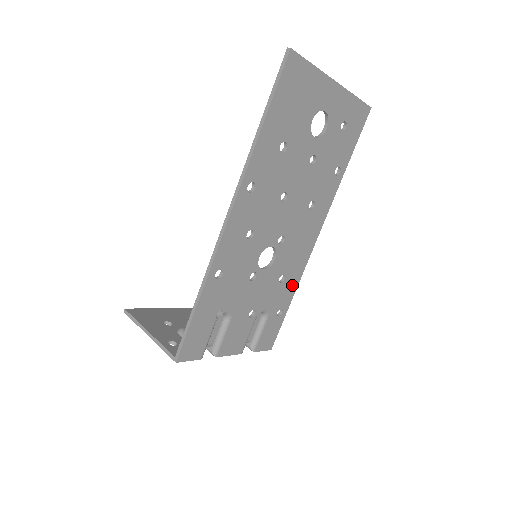
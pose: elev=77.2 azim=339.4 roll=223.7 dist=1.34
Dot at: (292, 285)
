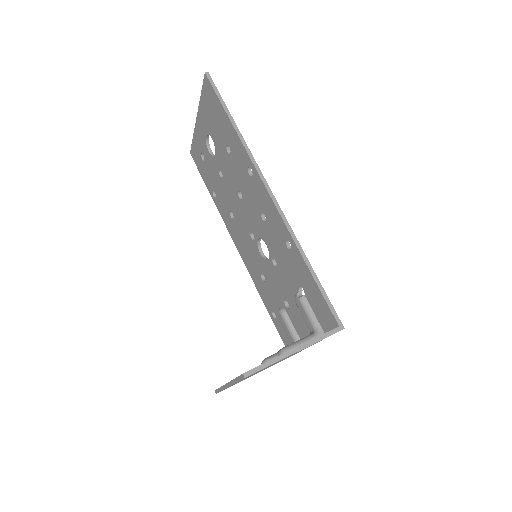
Dot at: occluded
